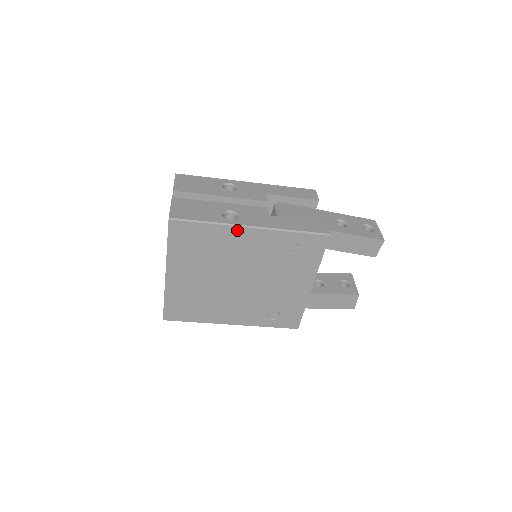
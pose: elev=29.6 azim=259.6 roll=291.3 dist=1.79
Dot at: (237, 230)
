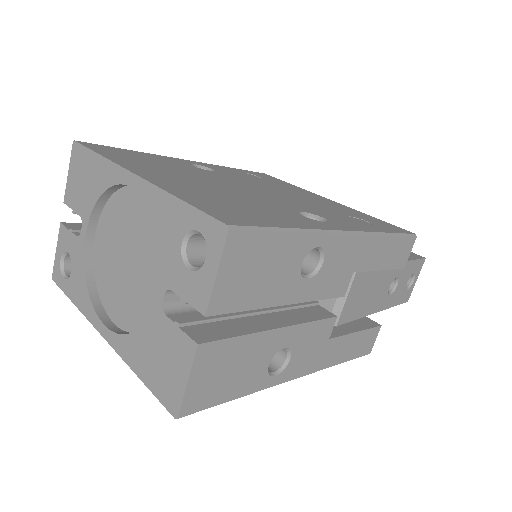
Dot at: occluded
